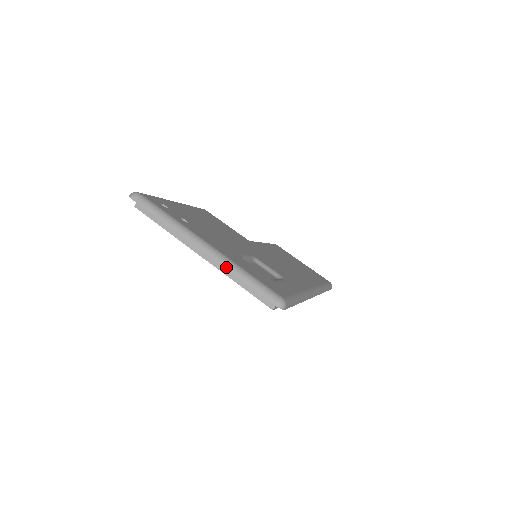
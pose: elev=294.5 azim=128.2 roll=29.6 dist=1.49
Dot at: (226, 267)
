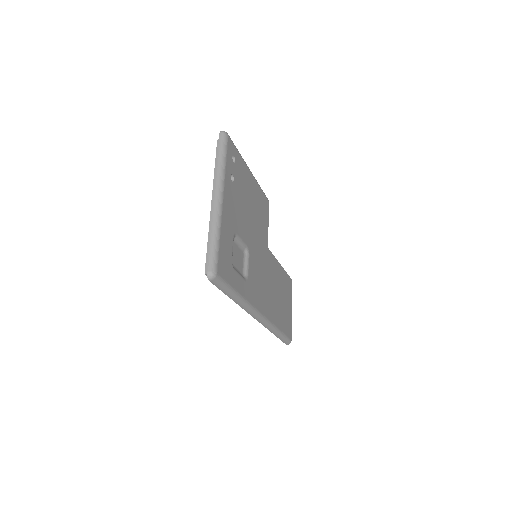
Dot at: (213, 222)
